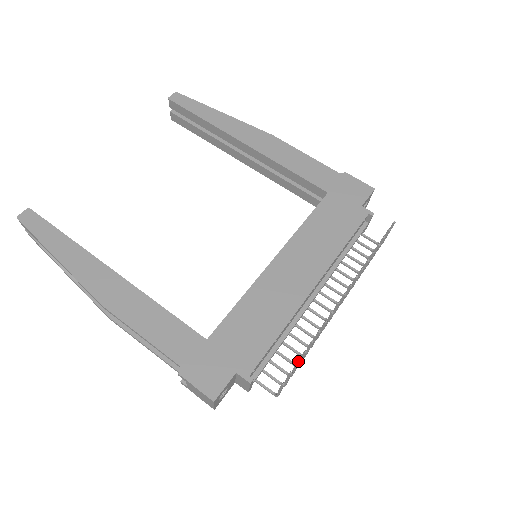
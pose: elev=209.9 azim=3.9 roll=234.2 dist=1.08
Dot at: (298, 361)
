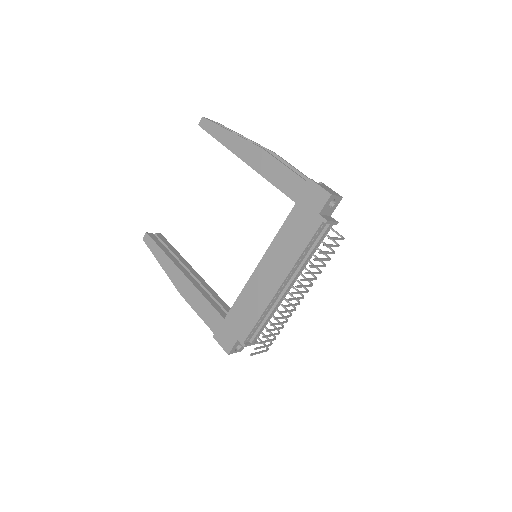
Dot at: occluded
